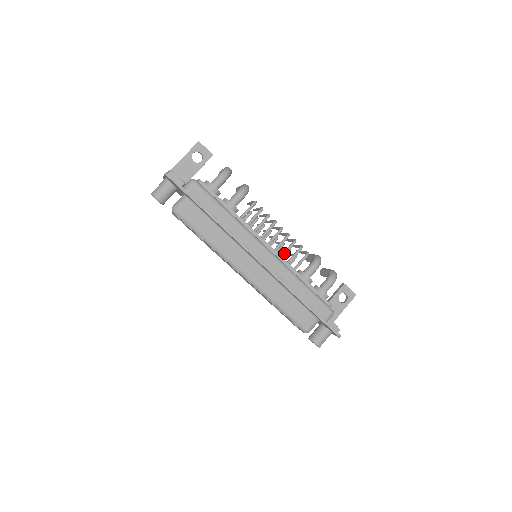
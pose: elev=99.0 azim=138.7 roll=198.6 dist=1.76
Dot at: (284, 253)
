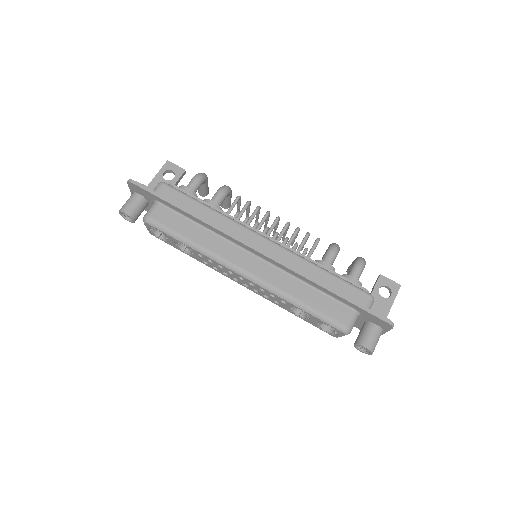
Dot at: (288, 243)
